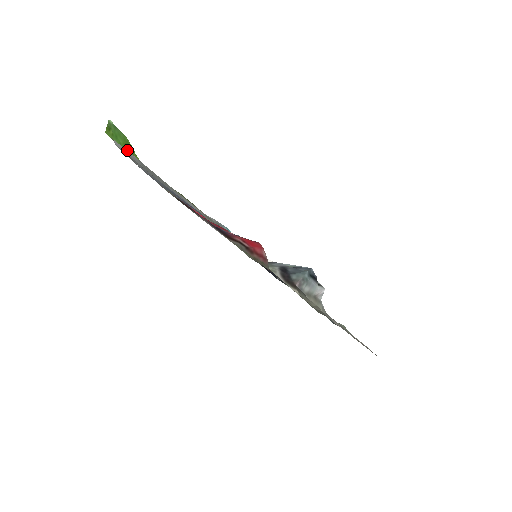
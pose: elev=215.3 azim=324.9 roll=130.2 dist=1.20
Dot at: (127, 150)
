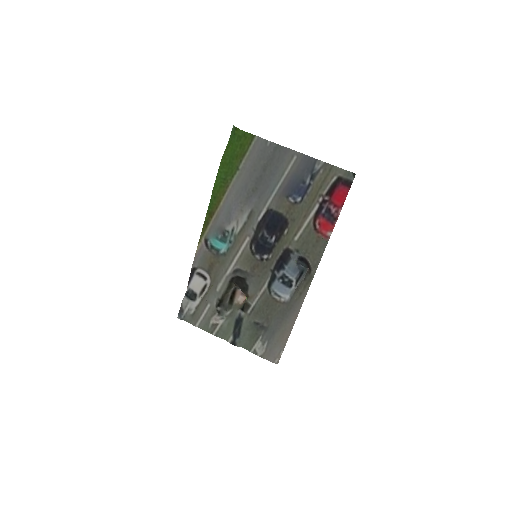
Dot at: (232, 147)
